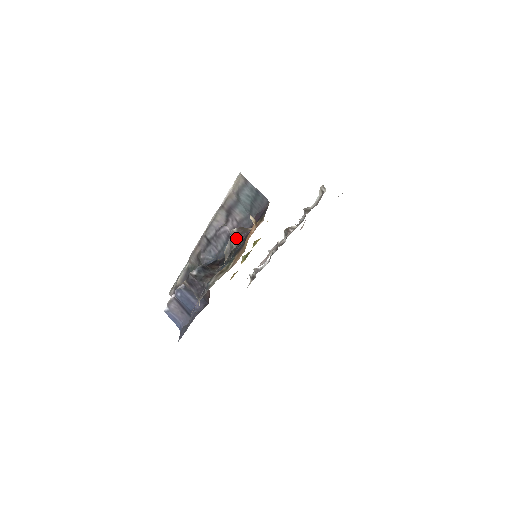
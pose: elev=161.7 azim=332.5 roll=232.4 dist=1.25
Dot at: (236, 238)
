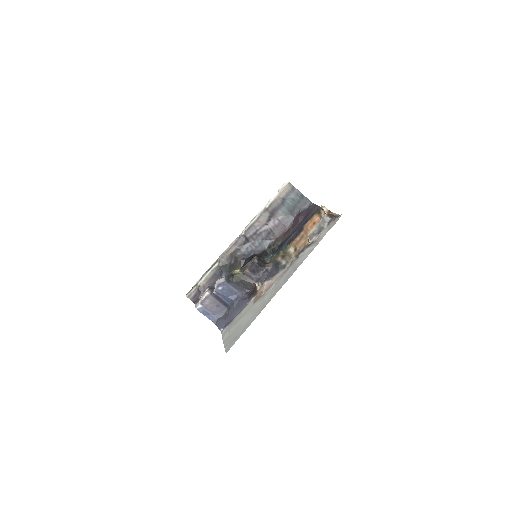
Dot at: (328, 221)
